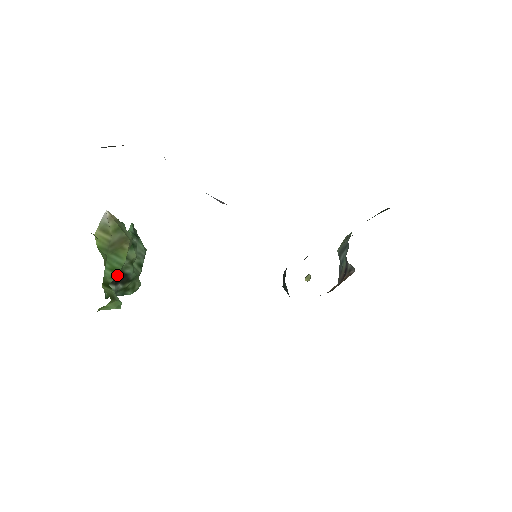
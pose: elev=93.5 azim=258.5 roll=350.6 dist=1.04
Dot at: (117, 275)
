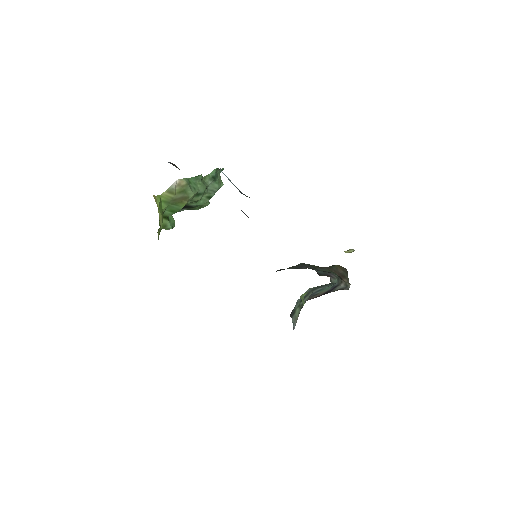
Dot at: (176, 212)
